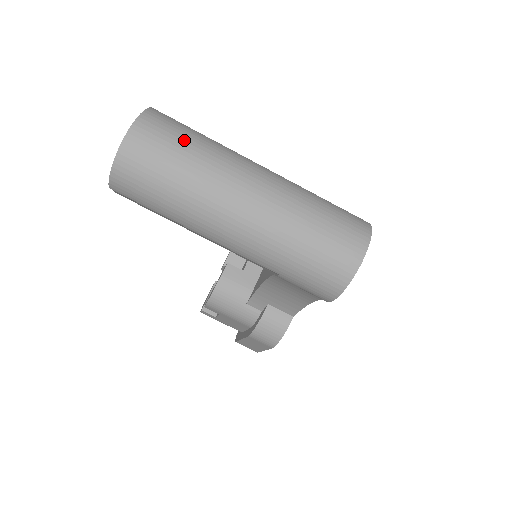
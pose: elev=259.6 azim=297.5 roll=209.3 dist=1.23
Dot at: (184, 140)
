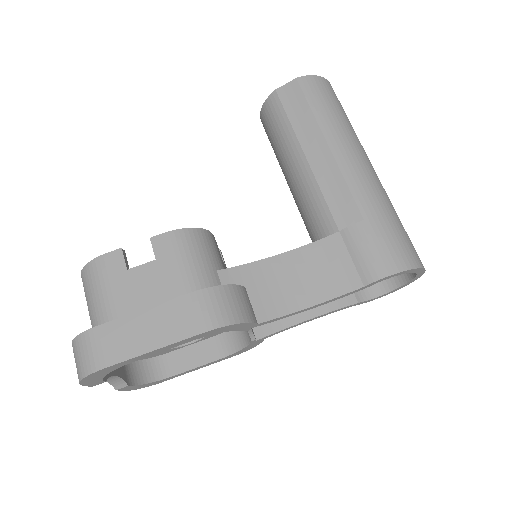
Dot at: occluded
